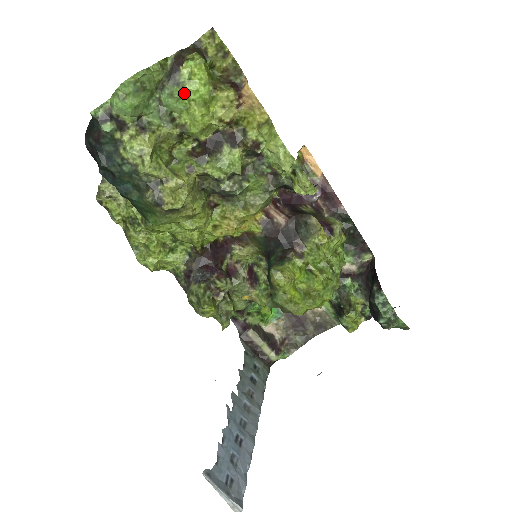
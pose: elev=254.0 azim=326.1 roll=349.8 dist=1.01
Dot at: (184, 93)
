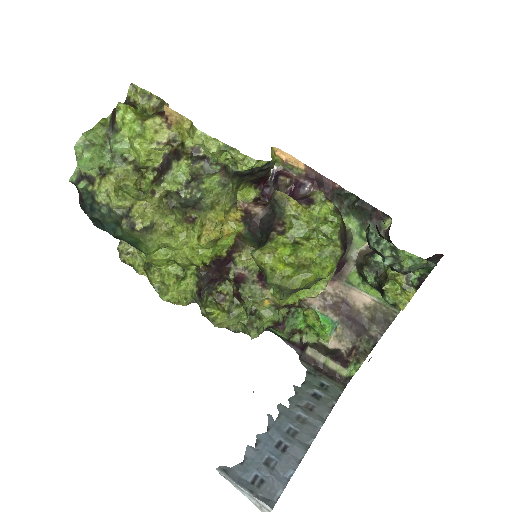
Dot at: (123, 135)
